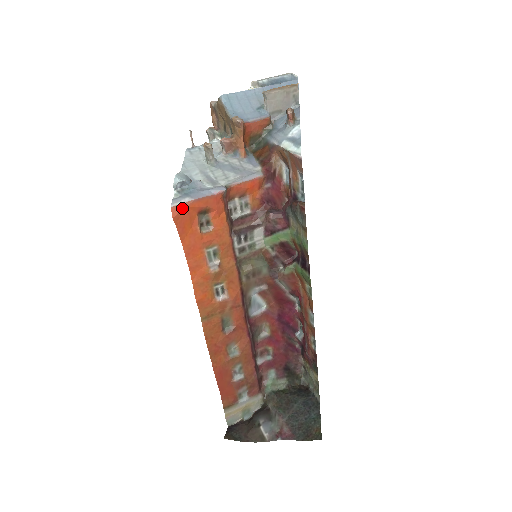
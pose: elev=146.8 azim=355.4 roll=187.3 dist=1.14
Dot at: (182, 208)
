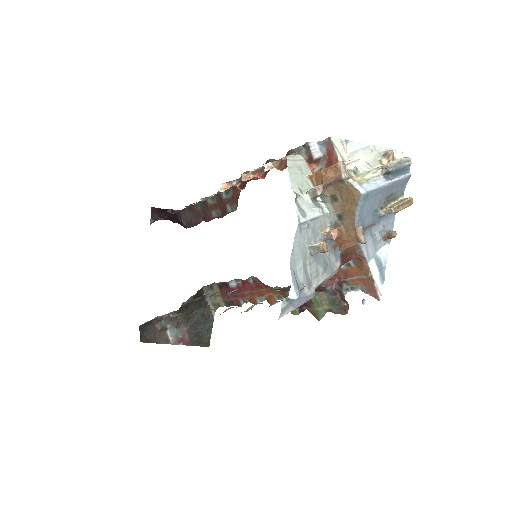
Dot at: occluded
